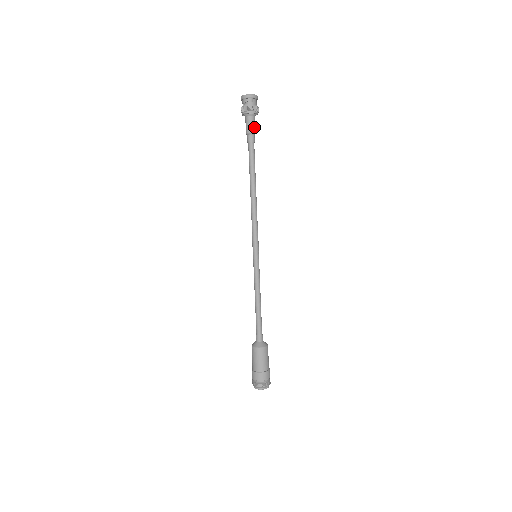
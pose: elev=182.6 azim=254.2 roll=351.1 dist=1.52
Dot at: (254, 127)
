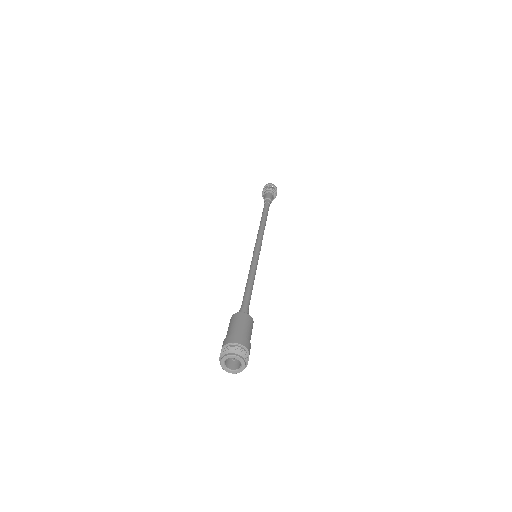
Dot at: (271, 198)
